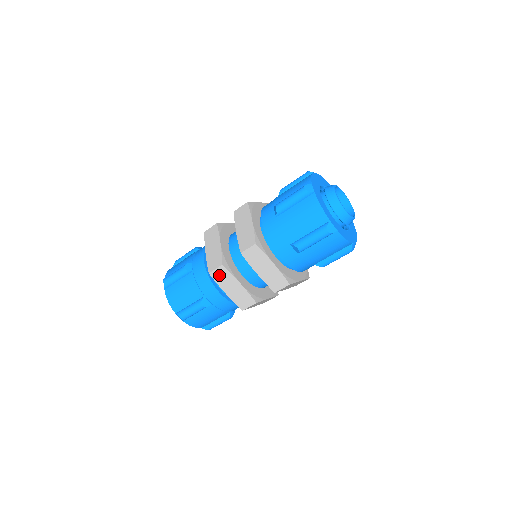
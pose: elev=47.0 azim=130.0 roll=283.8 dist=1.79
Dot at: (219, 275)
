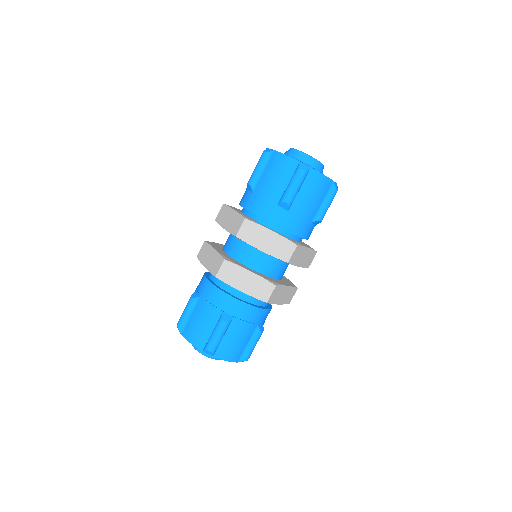
Dot at: (202, 253)
